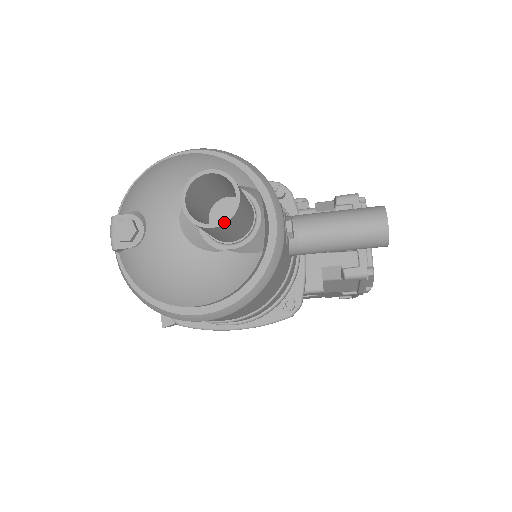
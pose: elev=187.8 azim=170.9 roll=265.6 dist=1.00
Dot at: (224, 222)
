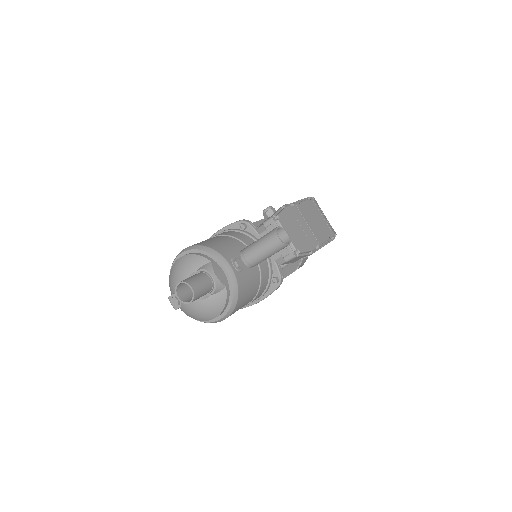
Dot at: (193, 299)
